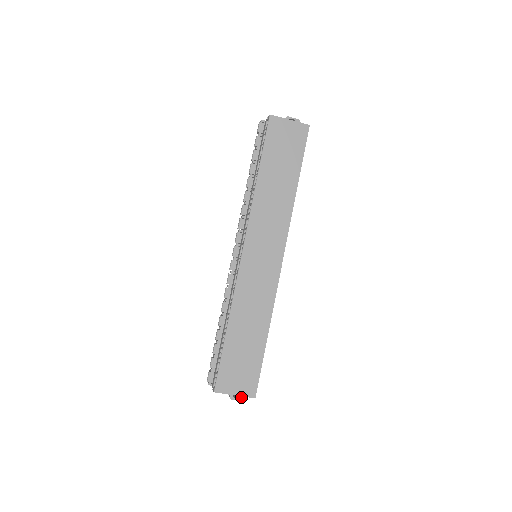
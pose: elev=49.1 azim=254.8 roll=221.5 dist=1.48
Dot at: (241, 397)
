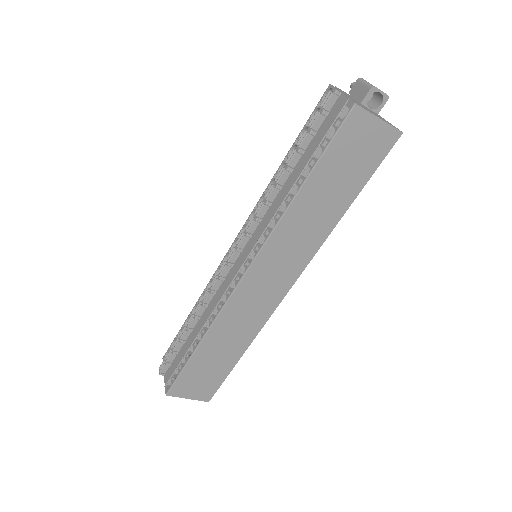
Dot at: occluded
